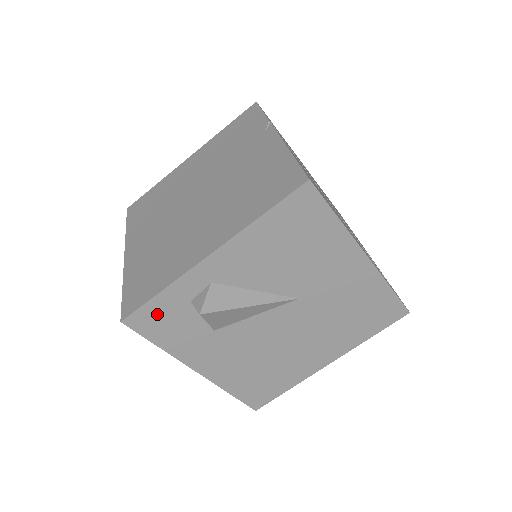
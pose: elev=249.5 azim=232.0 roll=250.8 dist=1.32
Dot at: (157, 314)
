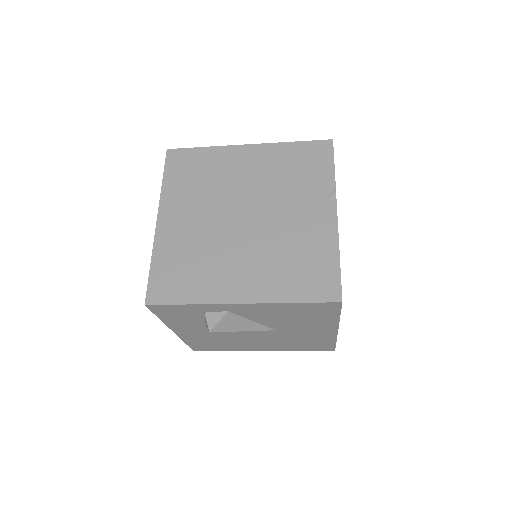
Dot at: (175, 309)
